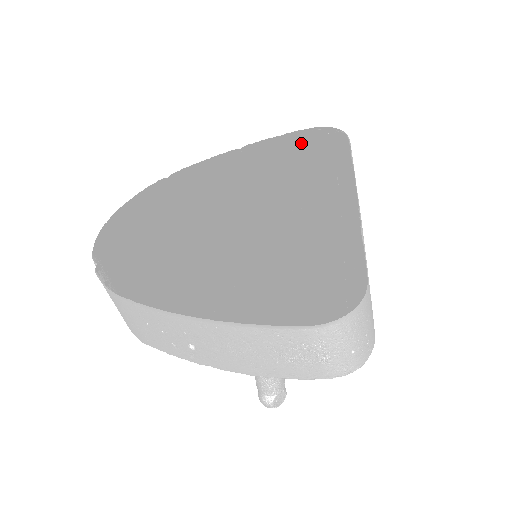
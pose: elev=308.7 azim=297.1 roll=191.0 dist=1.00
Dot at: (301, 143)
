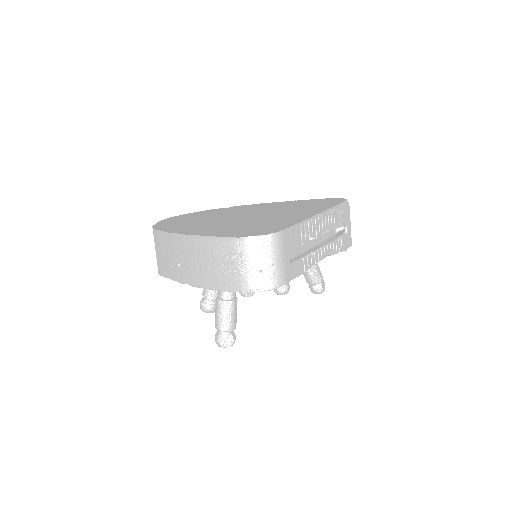
Dot at: (322, 209)
